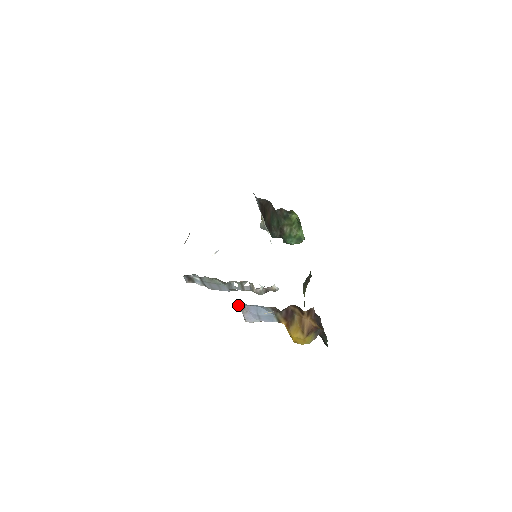
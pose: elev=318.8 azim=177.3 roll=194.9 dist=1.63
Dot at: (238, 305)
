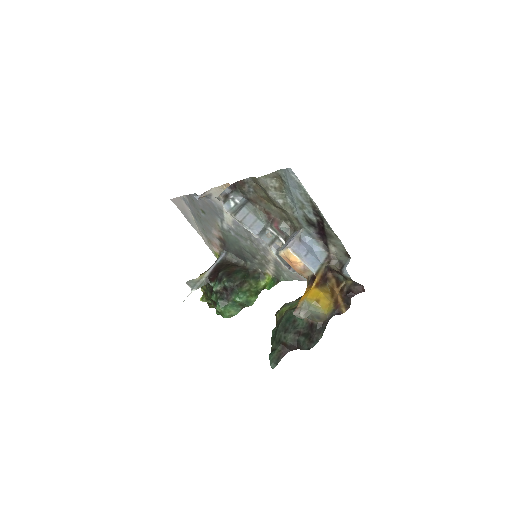
Dot at: (301, 230)
